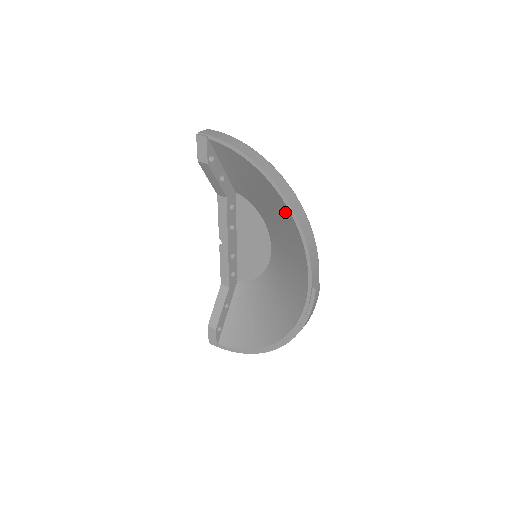
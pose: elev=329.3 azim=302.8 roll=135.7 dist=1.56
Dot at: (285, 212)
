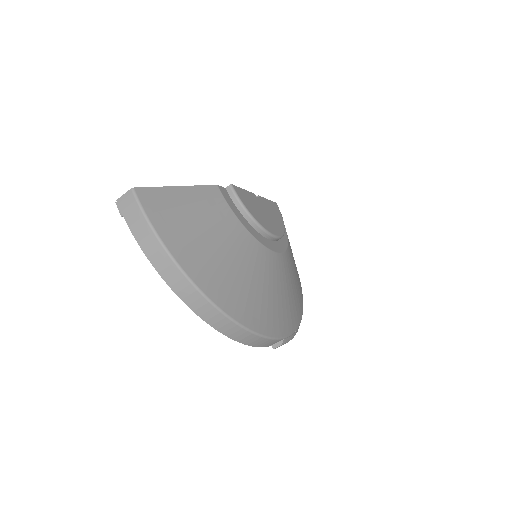
Dot at: occluded
